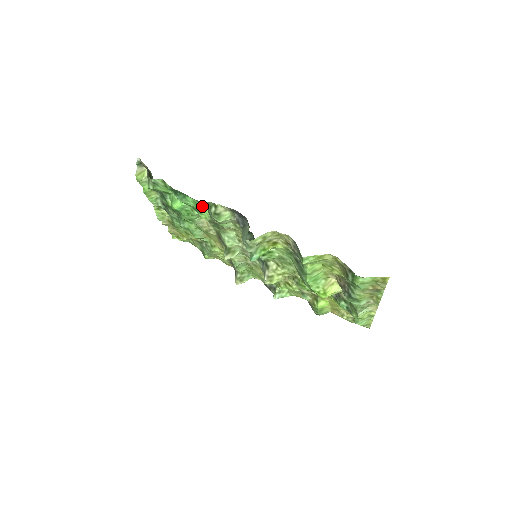
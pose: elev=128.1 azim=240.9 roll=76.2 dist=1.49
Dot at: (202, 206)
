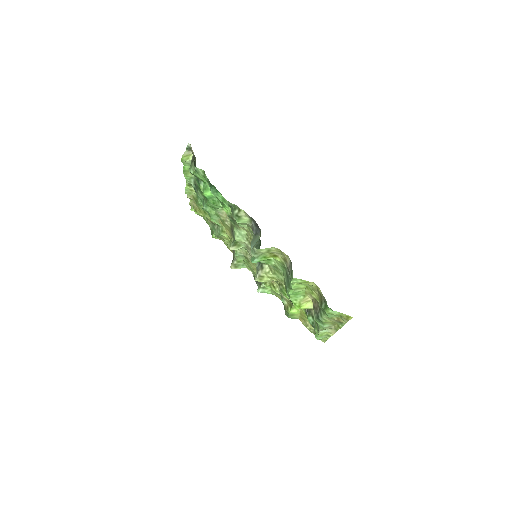
Dot at: (228, 204)
